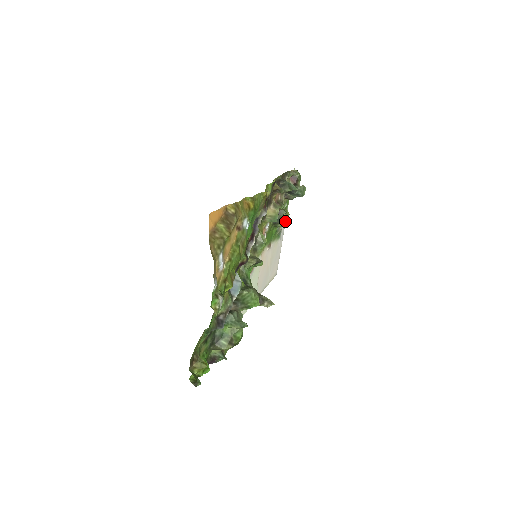
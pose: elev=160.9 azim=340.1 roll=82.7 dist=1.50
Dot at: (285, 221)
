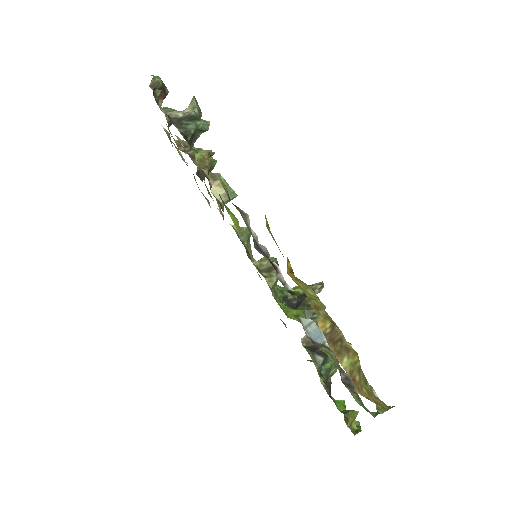
Dot at: occluded
